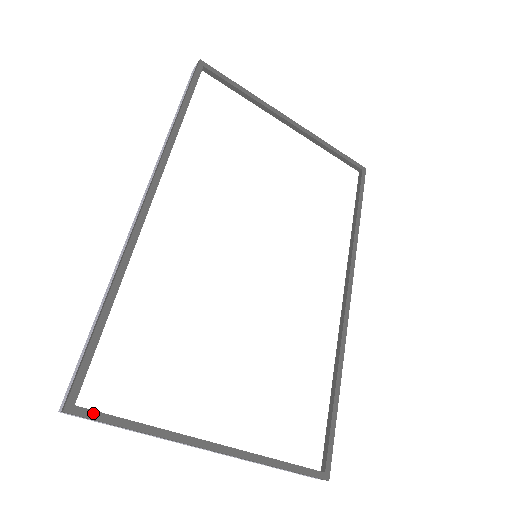
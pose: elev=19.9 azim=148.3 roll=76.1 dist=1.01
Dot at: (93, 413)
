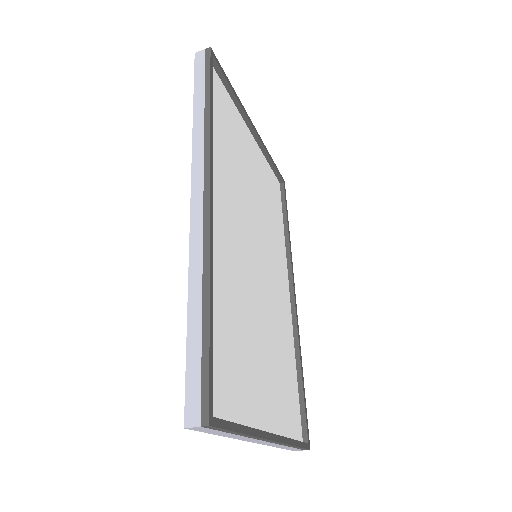
Dot at: (223, 422)
